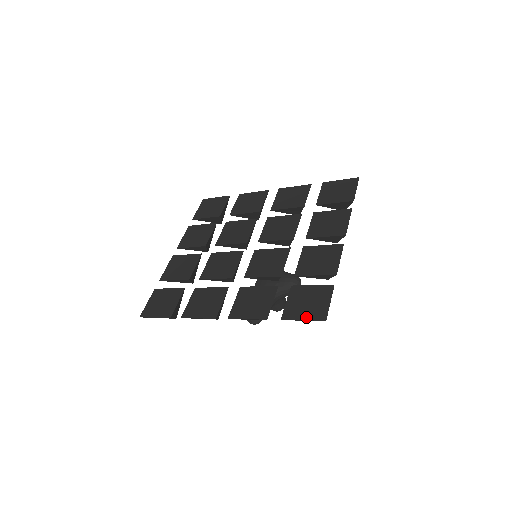
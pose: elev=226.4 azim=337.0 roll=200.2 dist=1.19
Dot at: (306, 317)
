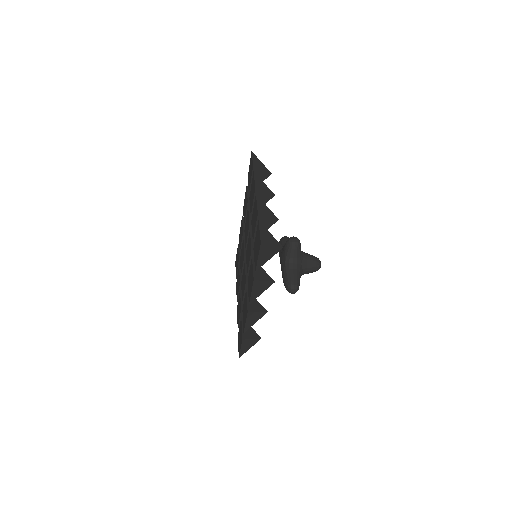
Dot at: (258, 254)
